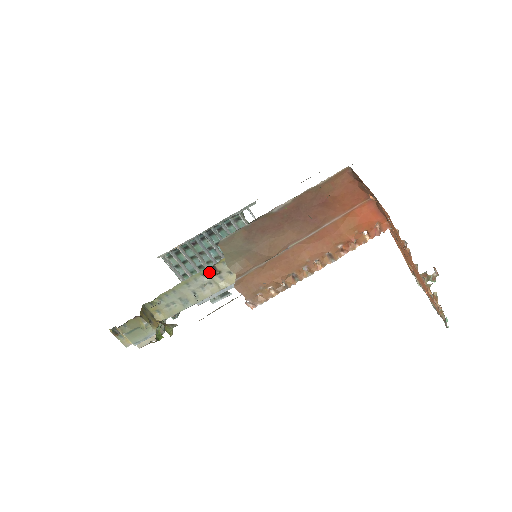
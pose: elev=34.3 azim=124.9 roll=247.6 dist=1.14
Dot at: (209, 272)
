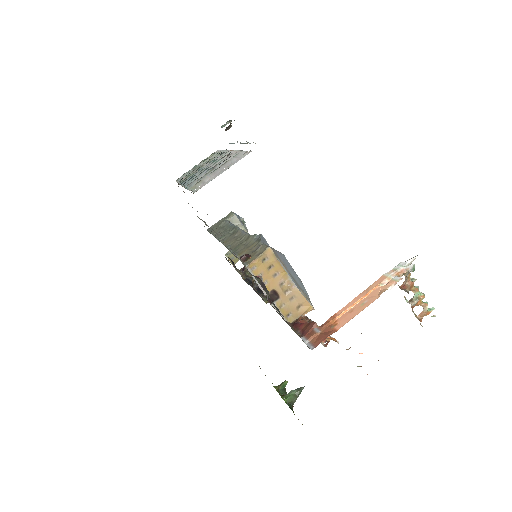
Dot at: occluded
